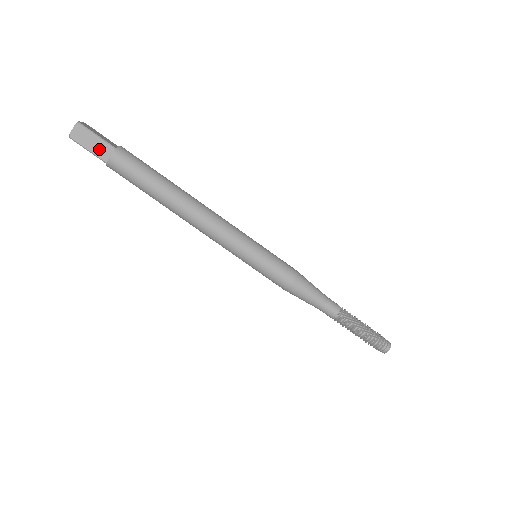
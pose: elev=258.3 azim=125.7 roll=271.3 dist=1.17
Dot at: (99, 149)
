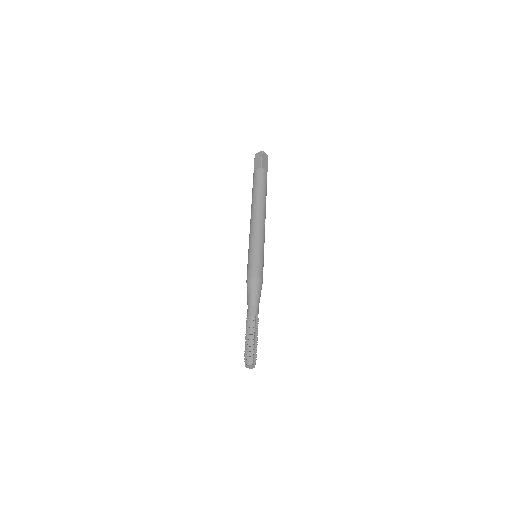
Dot at: (257, 165)
